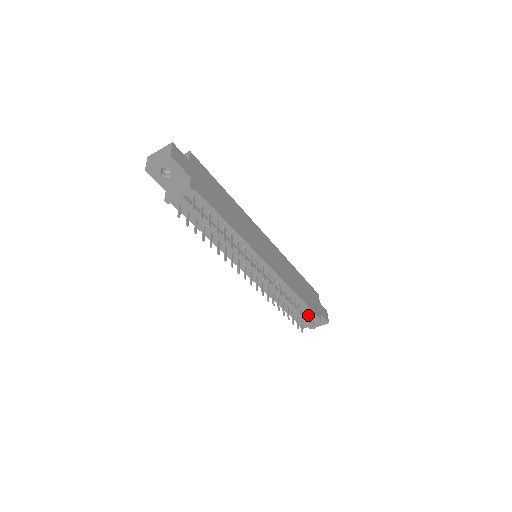
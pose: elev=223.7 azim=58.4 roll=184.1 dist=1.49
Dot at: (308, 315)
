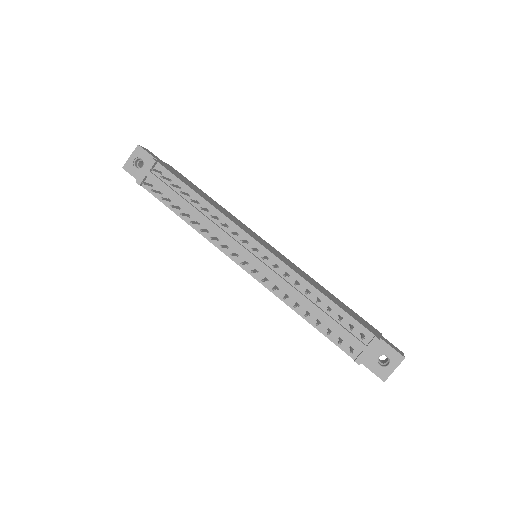
Dot at: (351, 326)
